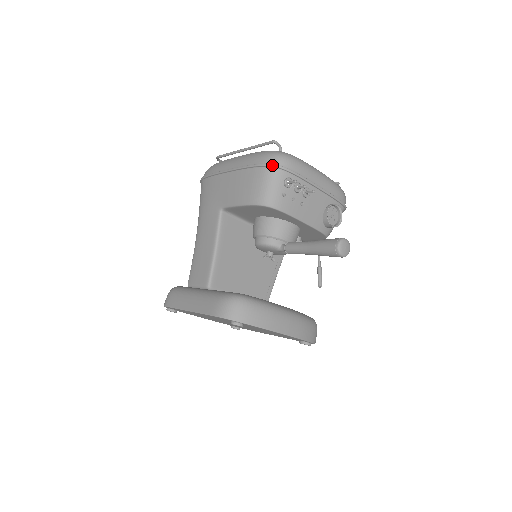
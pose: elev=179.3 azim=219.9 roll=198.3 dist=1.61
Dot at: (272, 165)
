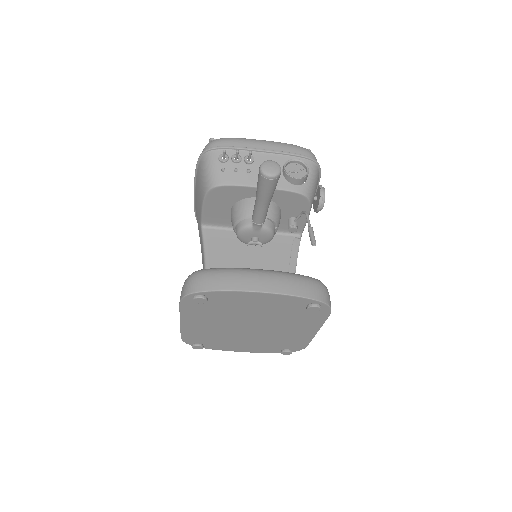
Dot at: (203, 152)
